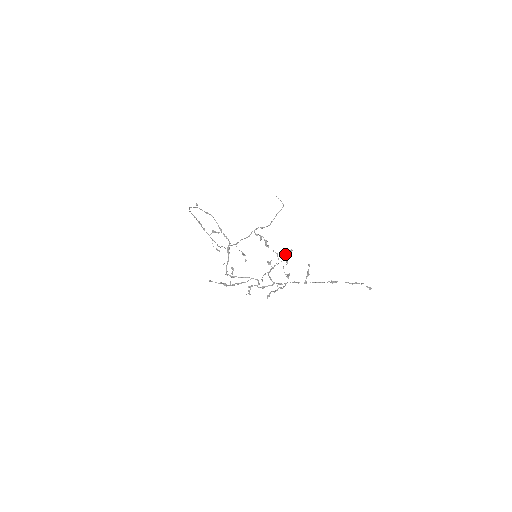
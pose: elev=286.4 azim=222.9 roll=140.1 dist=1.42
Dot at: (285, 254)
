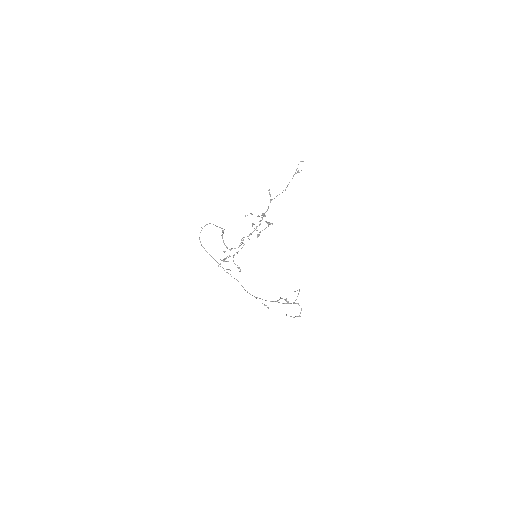
Dot at: occluded
